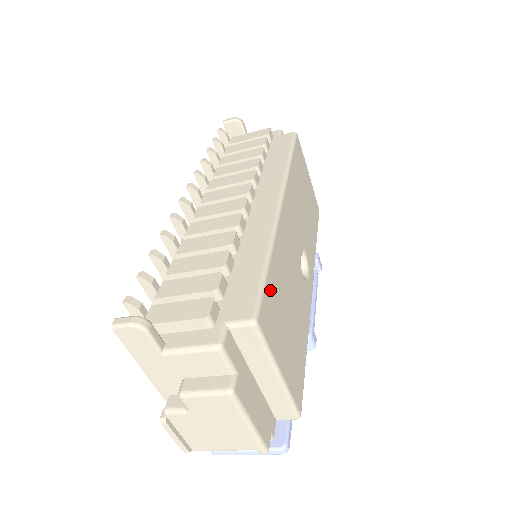
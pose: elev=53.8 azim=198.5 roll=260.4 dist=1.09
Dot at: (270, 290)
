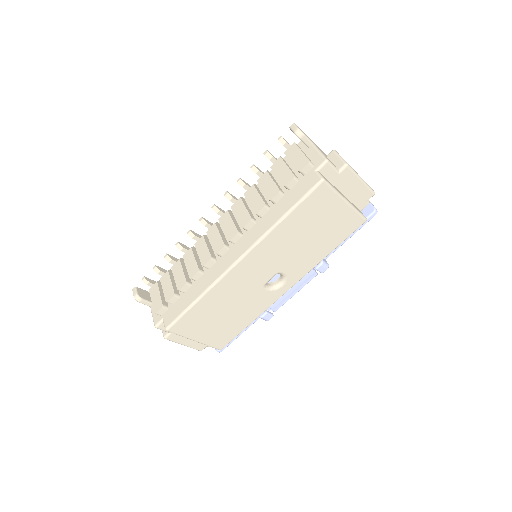
Dot at: (191, 315)
